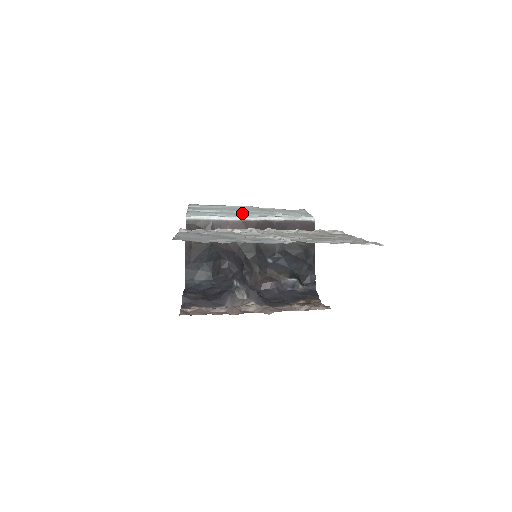
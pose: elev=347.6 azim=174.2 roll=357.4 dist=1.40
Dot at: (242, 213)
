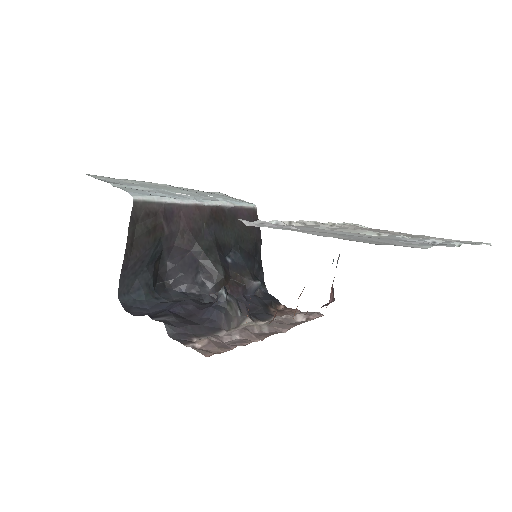
Dot at: (182, 194)
